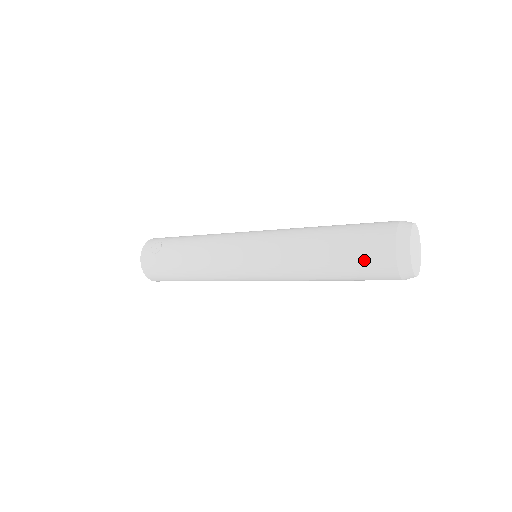
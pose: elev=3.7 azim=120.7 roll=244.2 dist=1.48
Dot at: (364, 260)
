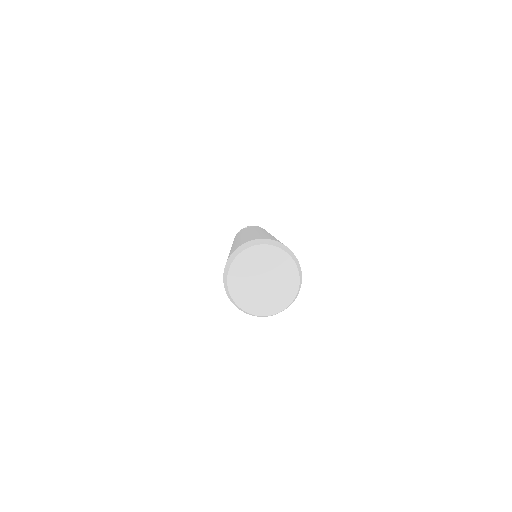
Dot at: occluded
